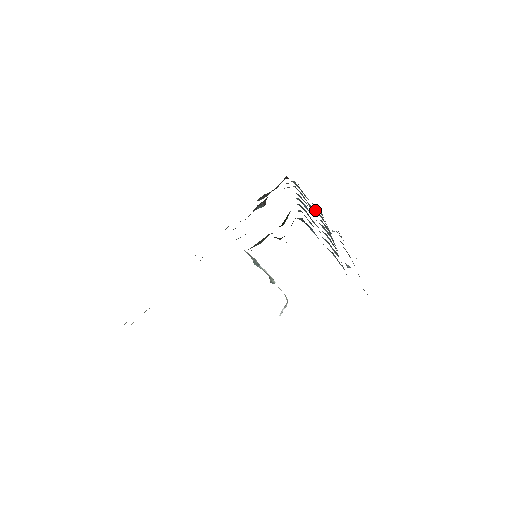
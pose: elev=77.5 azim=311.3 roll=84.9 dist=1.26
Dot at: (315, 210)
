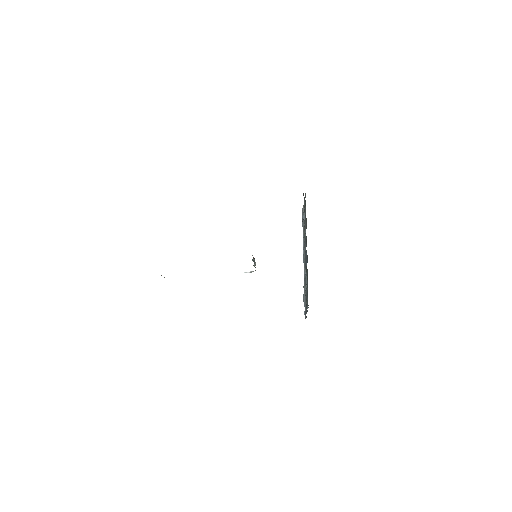
Dot at: occluded
